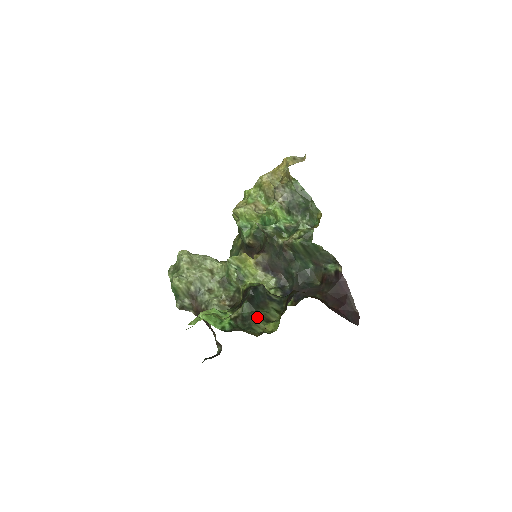
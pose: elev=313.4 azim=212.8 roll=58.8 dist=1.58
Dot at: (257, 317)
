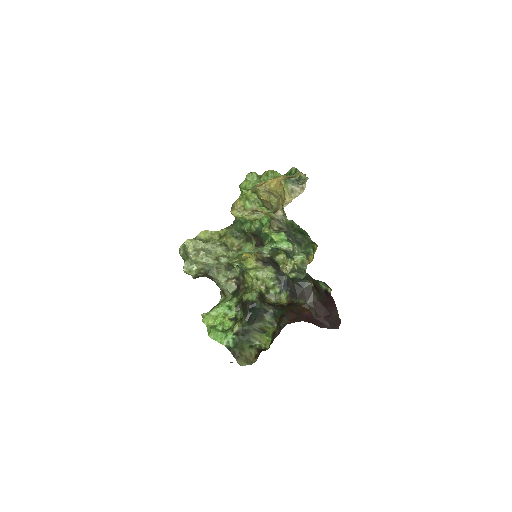
Dot at: (254, 330)
